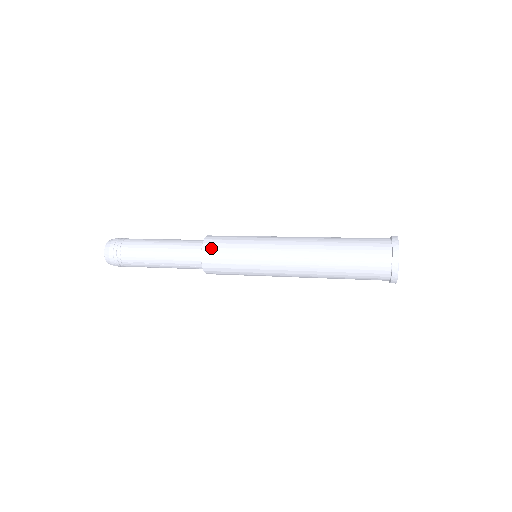
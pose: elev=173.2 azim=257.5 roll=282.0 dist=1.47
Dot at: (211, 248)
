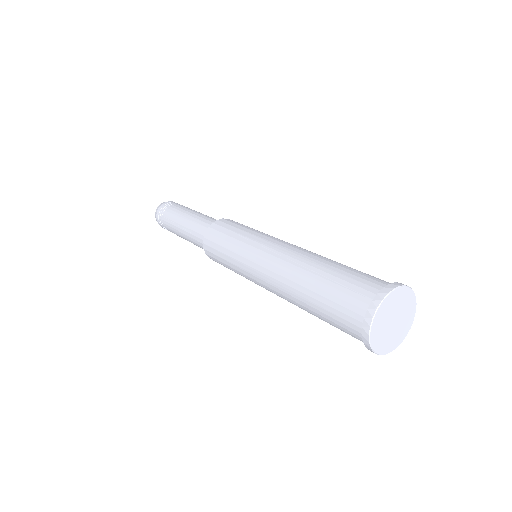
Dot at: (223, 222)
